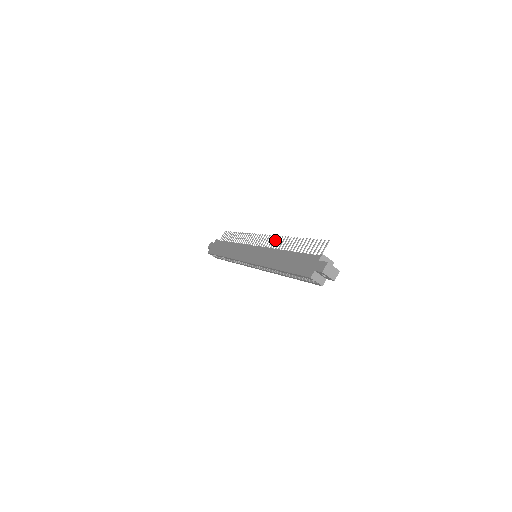
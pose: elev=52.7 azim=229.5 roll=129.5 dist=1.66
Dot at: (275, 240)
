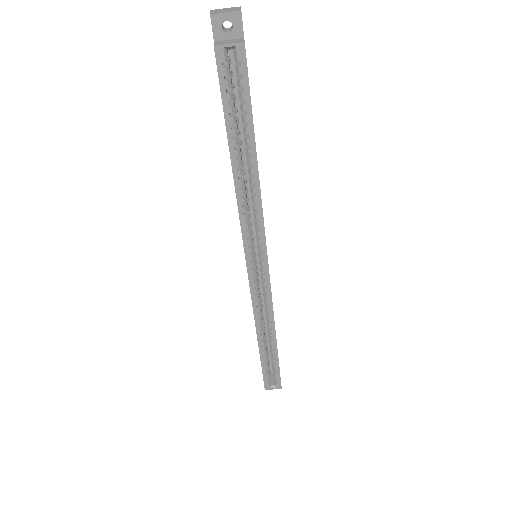
Dot at: occluded
